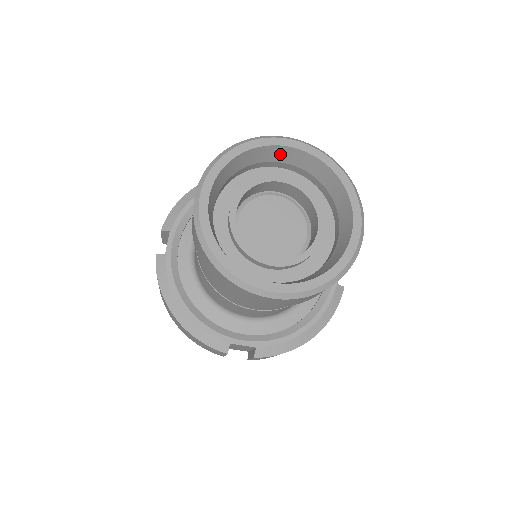
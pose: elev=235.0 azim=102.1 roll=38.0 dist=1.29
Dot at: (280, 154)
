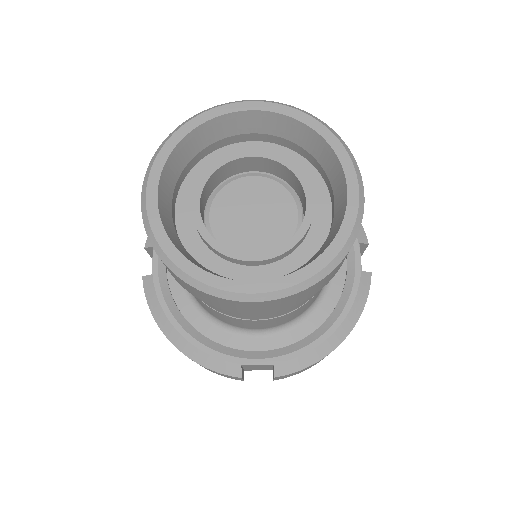
Dot at: (242, 123)
